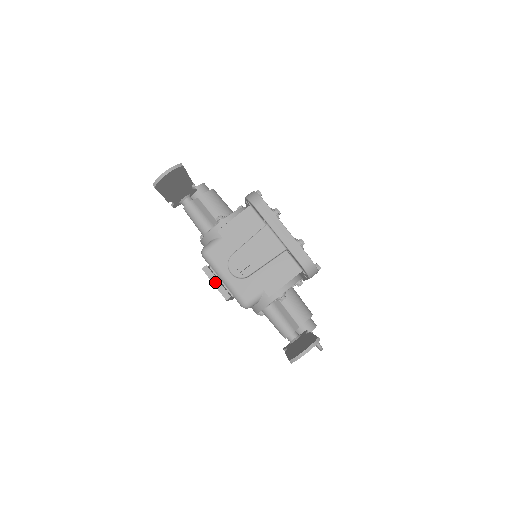
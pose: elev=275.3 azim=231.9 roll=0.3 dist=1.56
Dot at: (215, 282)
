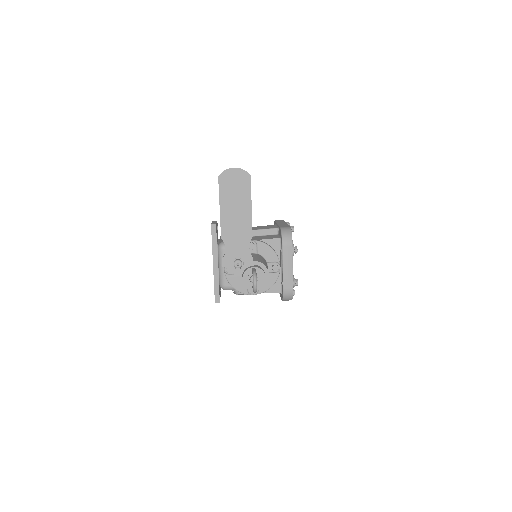
Dot at: (214, 222)
